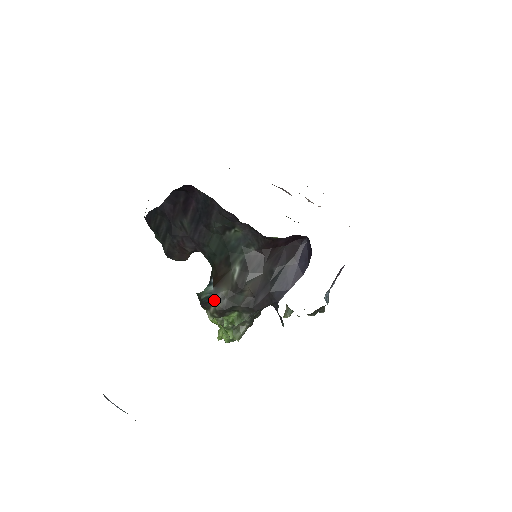
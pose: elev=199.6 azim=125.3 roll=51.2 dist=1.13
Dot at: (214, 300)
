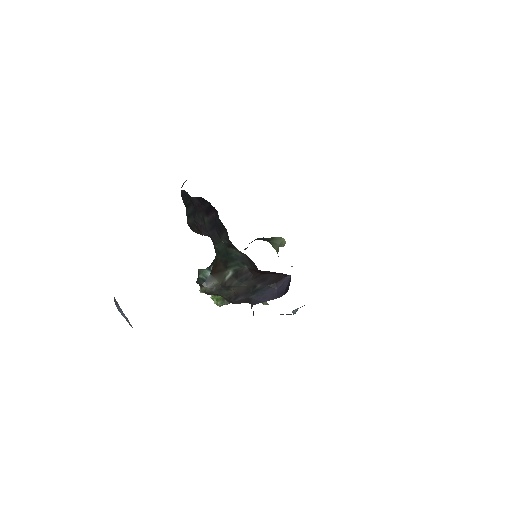
Dot at: (206, 285)
